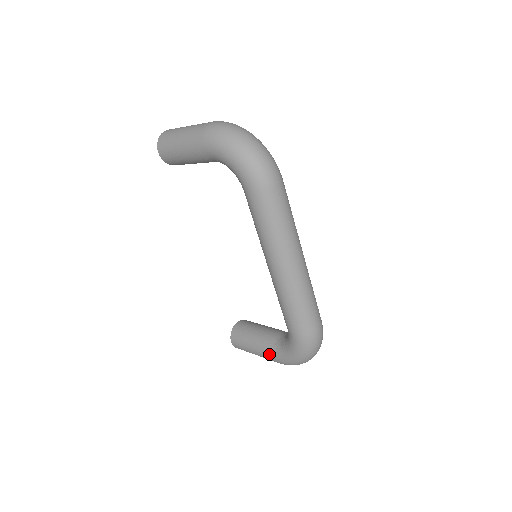
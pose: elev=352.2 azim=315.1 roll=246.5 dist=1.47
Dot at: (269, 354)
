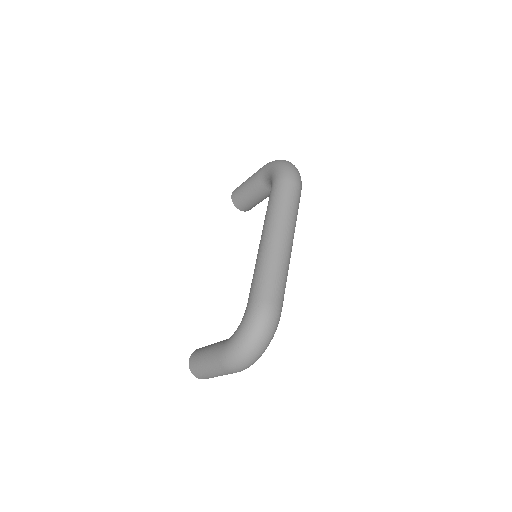
Dot at: (217, 348)
